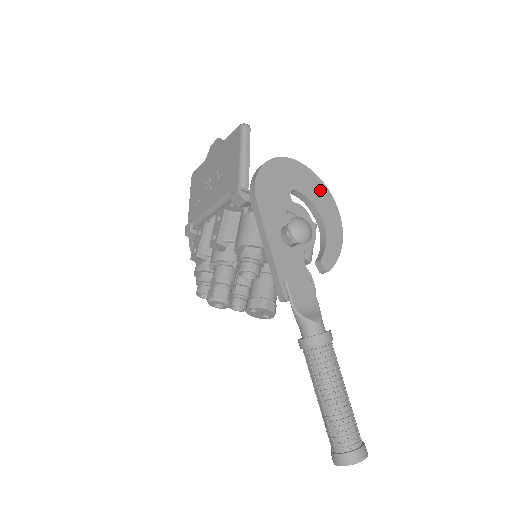
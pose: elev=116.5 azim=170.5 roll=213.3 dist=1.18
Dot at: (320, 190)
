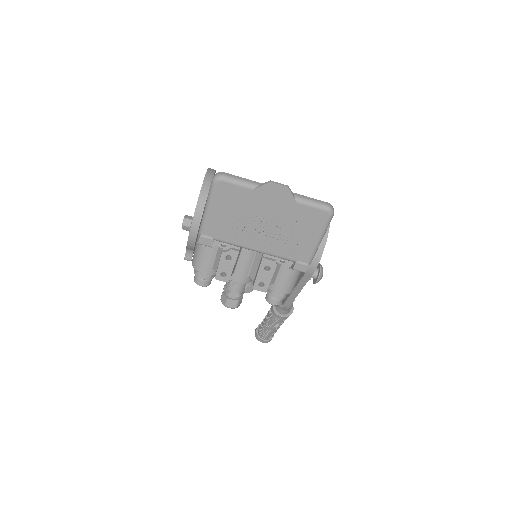
Dot at: occluded
